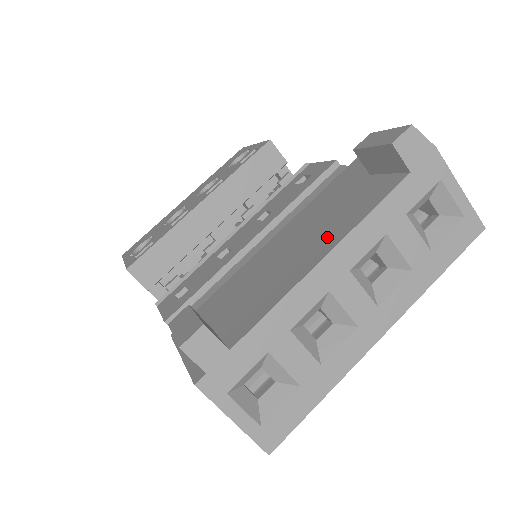
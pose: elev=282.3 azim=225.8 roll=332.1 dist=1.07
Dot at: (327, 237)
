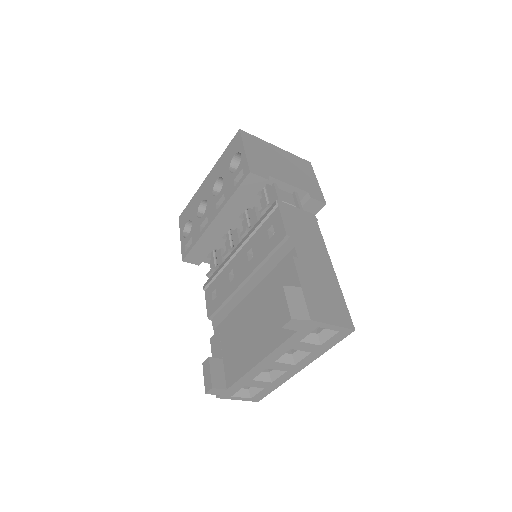
Dot at: (263, 344)
